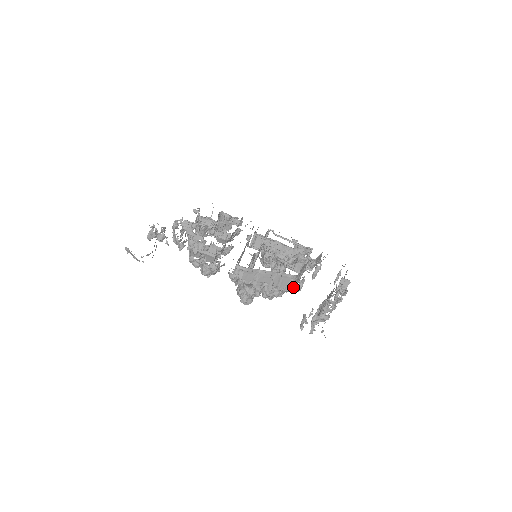
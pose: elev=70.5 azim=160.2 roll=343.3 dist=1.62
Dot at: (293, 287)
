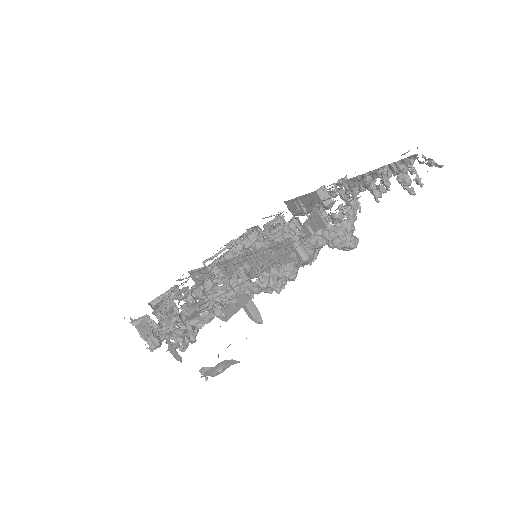
Dot at: occluded
